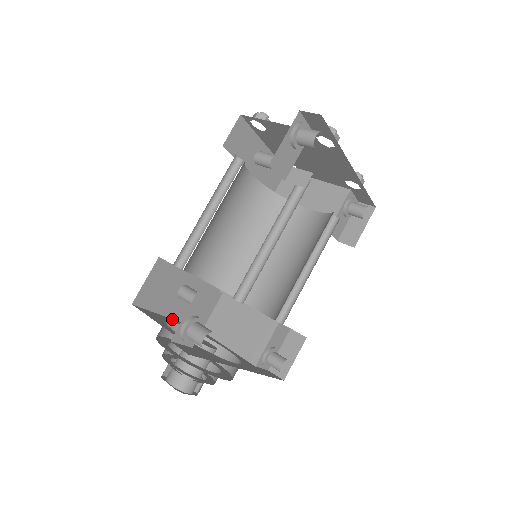
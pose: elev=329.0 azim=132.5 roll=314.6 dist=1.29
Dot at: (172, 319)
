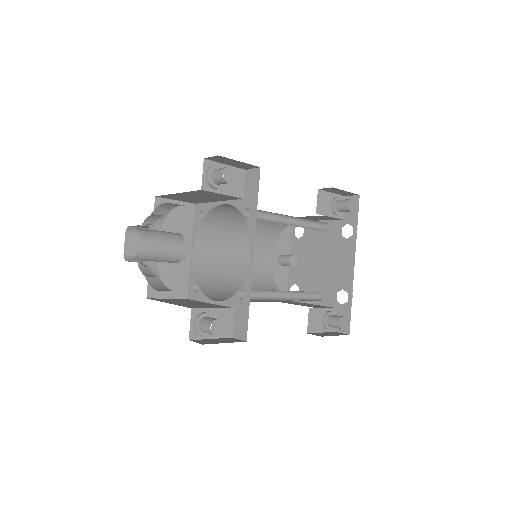
Dot at: occluded
